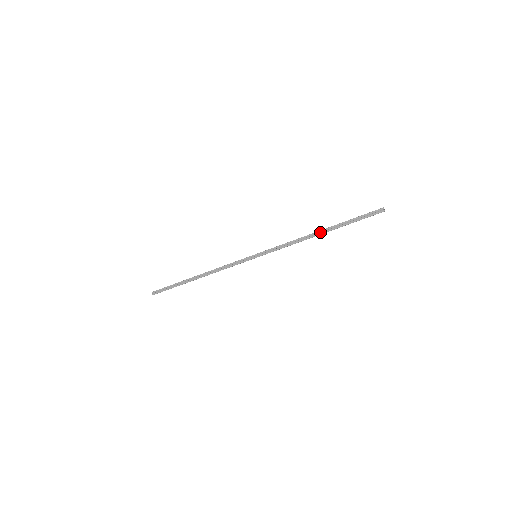
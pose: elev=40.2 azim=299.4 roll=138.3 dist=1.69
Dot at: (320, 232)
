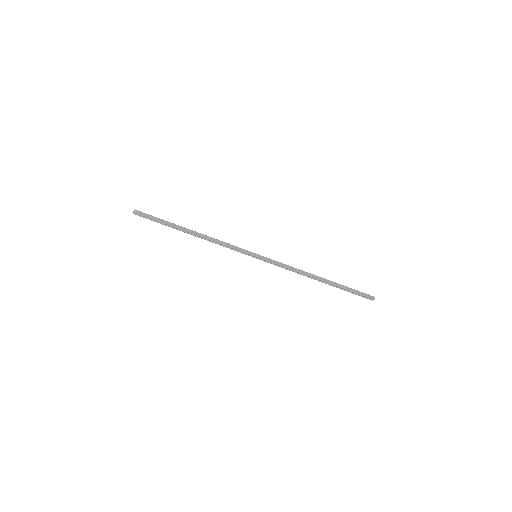
Dot at: (320, 278)
